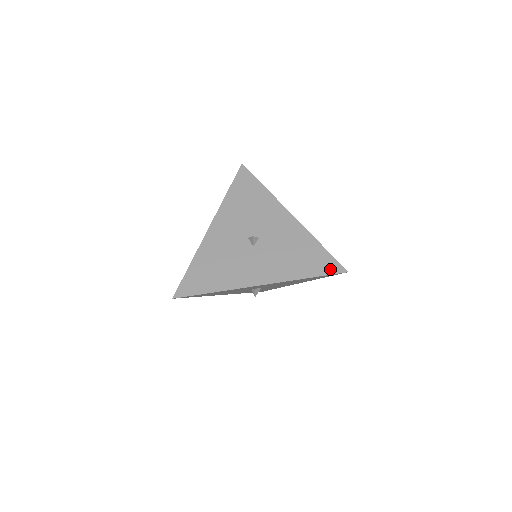
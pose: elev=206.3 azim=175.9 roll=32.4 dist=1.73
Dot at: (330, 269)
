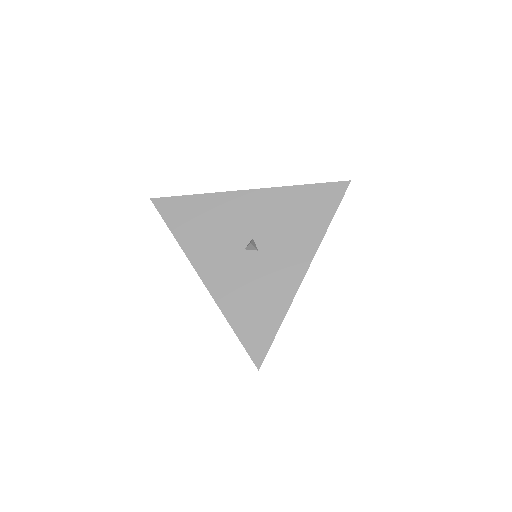
Dot at: (336, 195)
